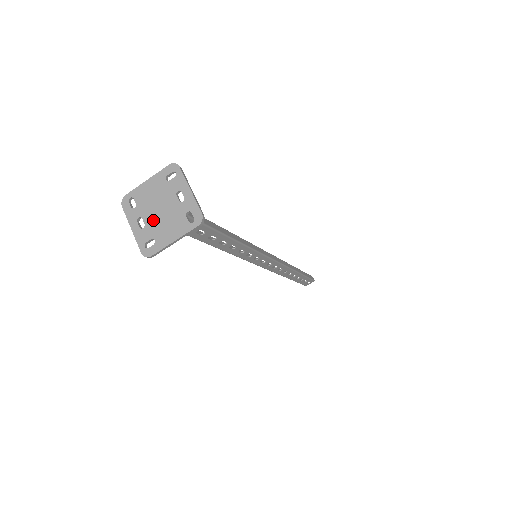
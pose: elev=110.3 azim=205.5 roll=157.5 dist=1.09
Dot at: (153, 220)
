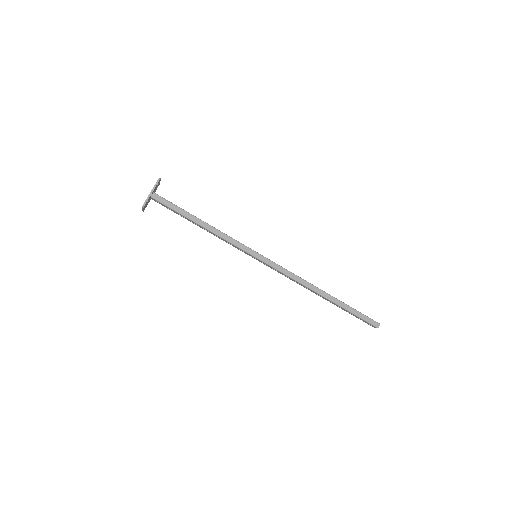
Dot at: occluded
